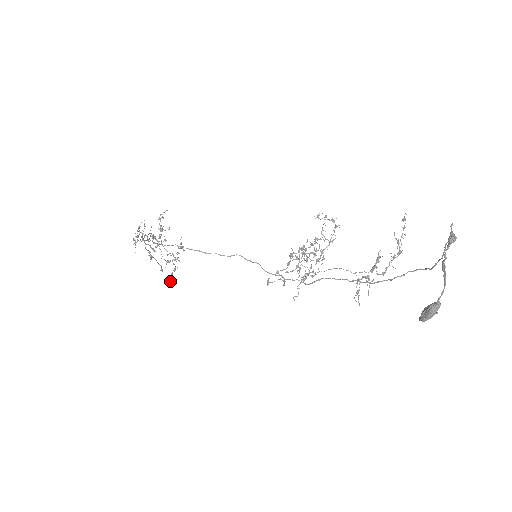
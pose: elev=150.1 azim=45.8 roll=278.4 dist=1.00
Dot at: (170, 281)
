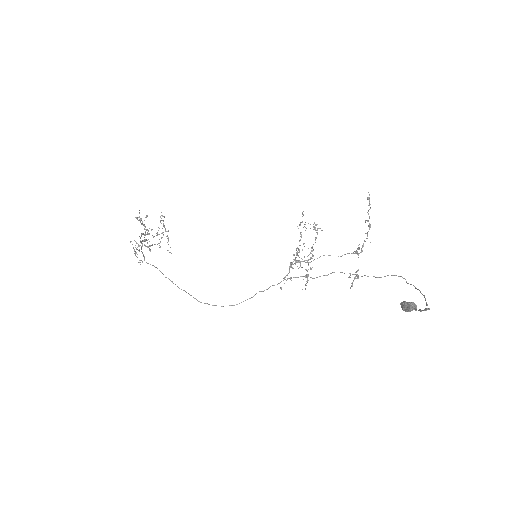
Dot at: occluded
